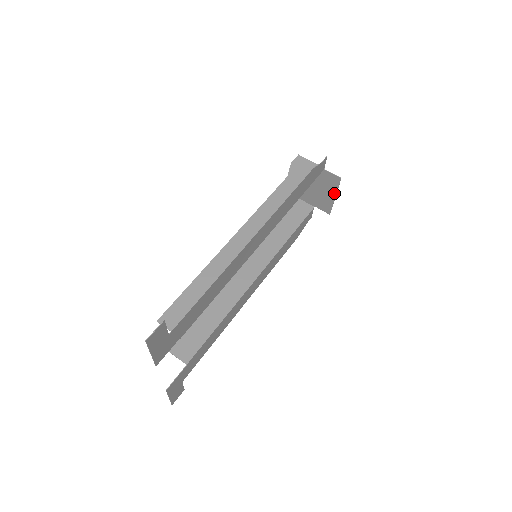
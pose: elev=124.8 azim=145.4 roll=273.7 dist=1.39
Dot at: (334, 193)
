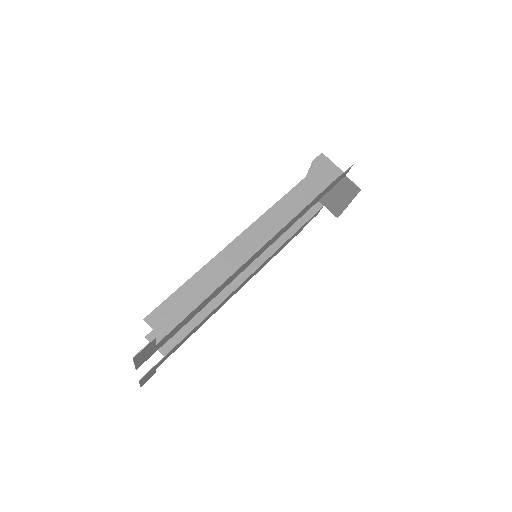
Dot at: (349, 200)
